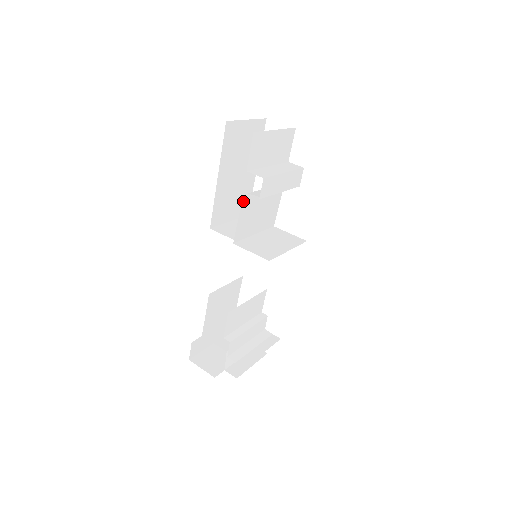
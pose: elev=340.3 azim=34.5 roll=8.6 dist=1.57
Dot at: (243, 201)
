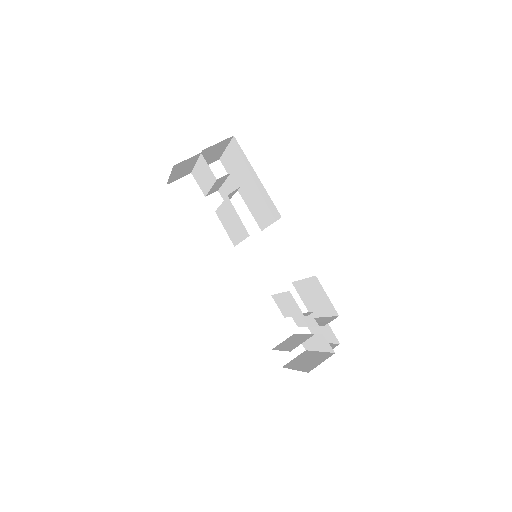
Dot at: occluded
